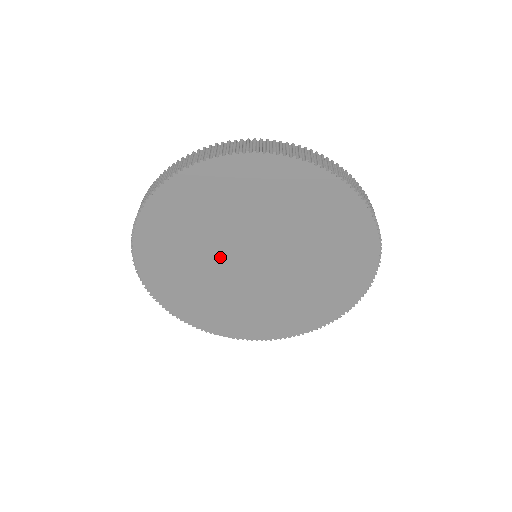
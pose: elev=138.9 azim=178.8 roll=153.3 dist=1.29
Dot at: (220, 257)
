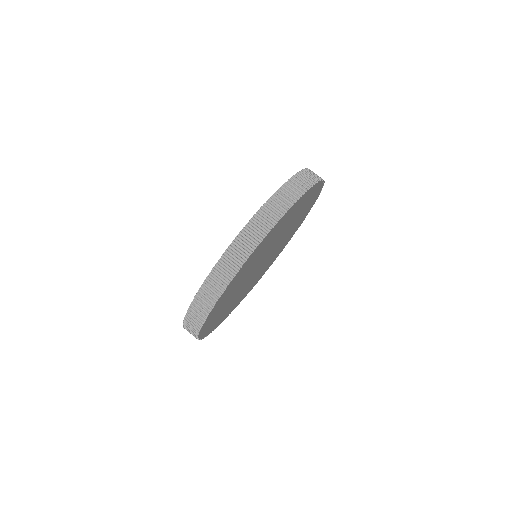
Dot at: (251, 272)
